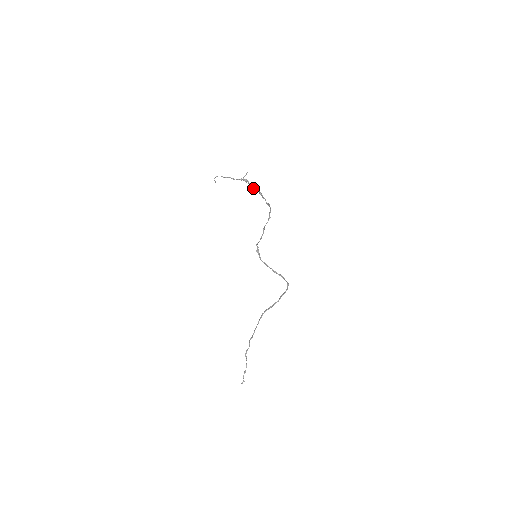
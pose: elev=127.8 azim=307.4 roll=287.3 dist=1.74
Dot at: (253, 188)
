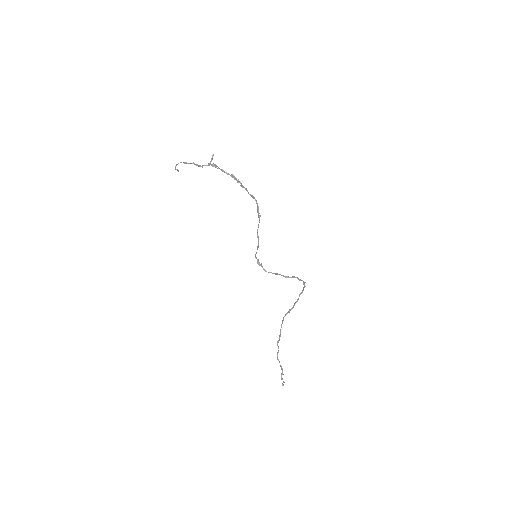
Dot at: occluded
